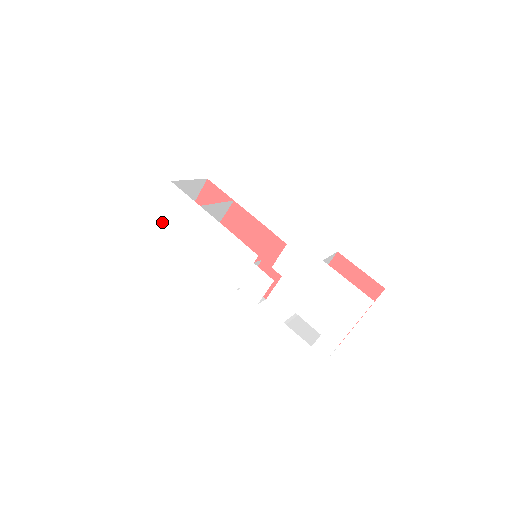
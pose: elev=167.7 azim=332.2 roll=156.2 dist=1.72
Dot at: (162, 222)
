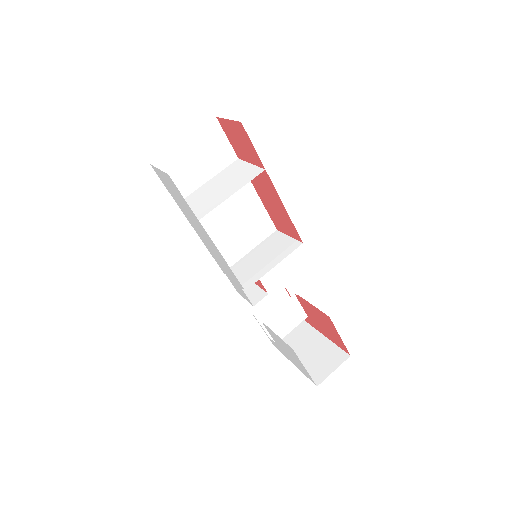
Dot at: occluded
